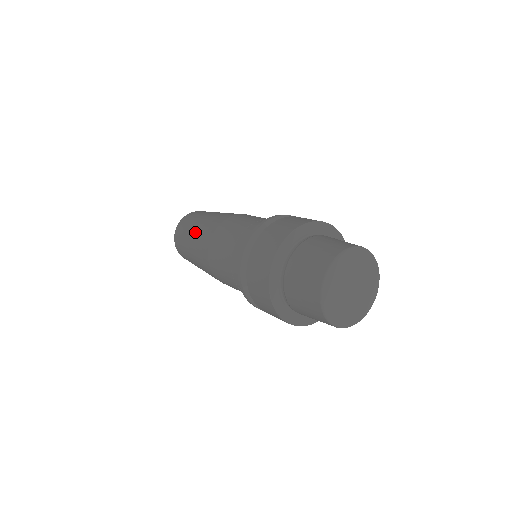
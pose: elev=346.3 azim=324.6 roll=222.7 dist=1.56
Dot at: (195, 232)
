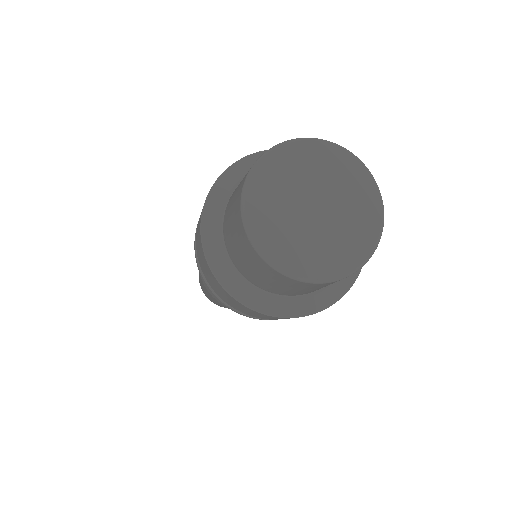
Dot at: occluded
